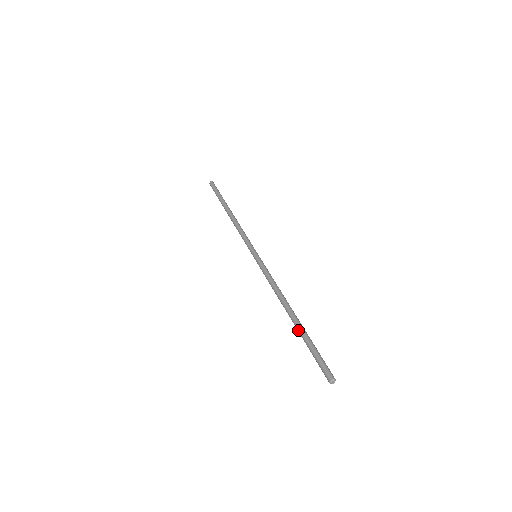
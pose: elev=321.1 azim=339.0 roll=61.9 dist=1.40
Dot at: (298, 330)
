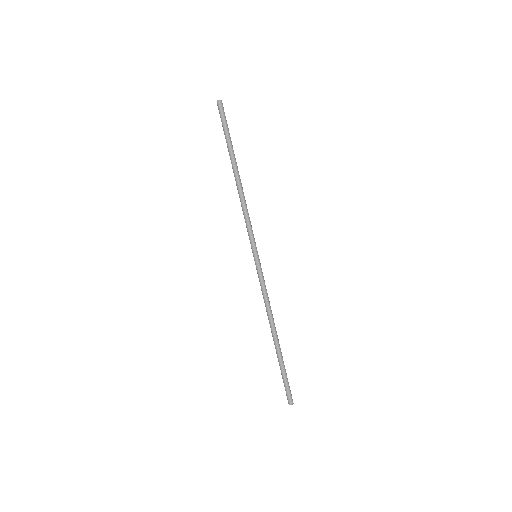
Dot at: (277, 355)
